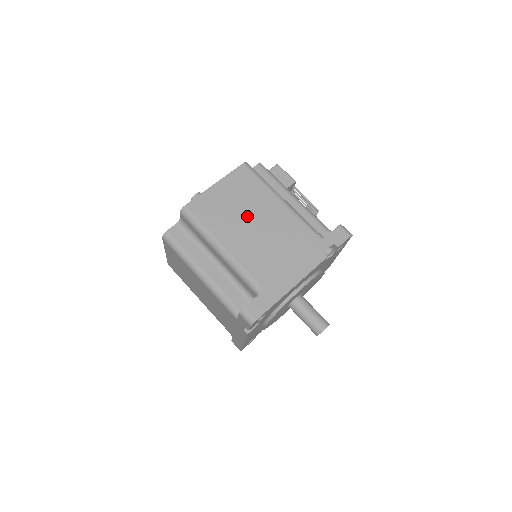
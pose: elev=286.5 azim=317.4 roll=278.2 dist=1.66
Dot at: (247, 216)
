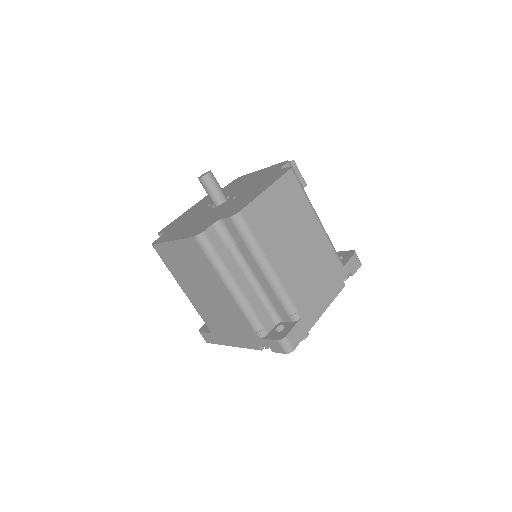
Dot at: (292, 234)
